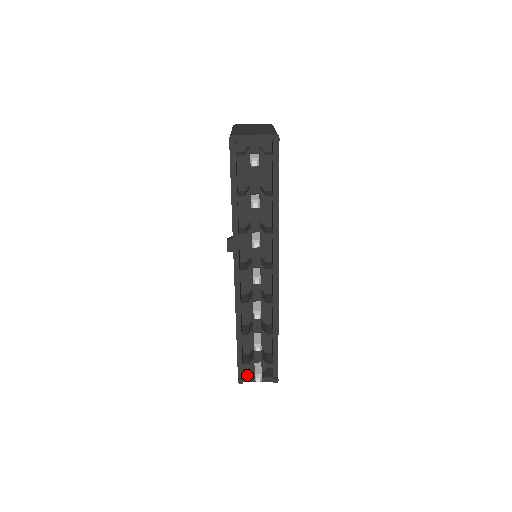
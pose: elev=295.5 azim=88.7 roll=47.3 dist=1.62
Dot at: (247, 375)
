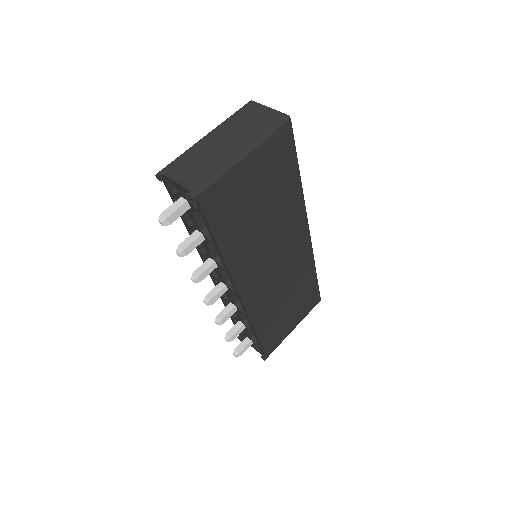
Dot at: occluded
